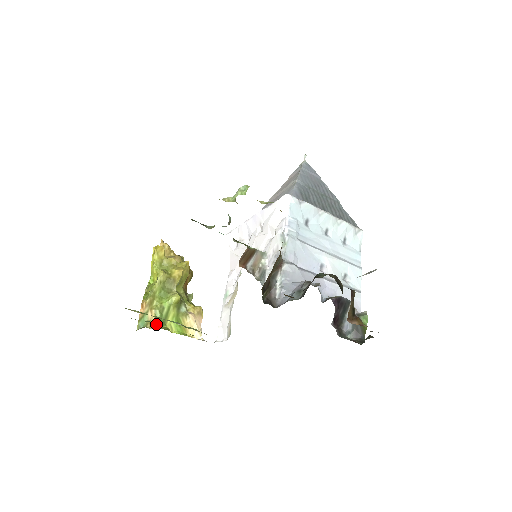
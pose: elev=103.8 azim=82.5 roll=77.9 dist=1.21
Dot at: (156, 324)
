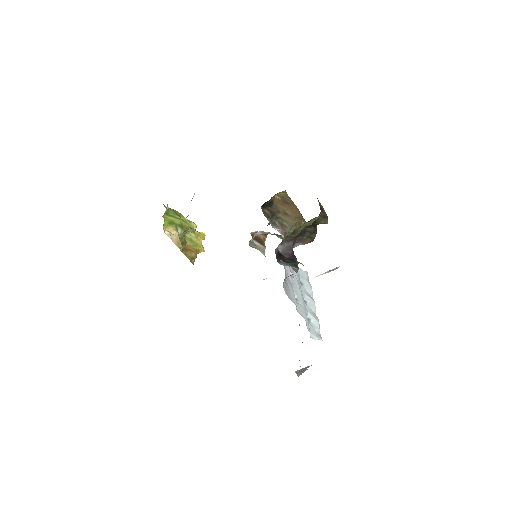
Dot at: (167, 206)
